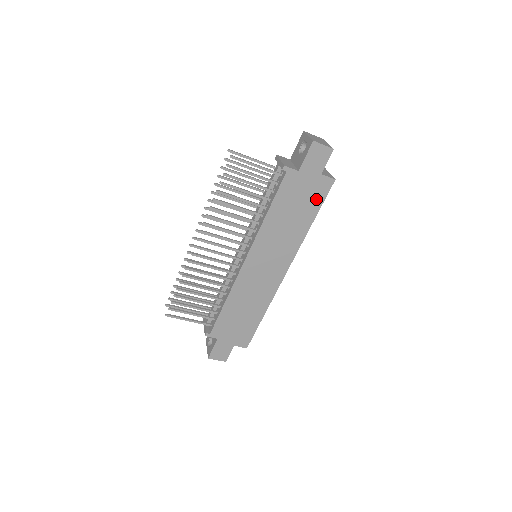
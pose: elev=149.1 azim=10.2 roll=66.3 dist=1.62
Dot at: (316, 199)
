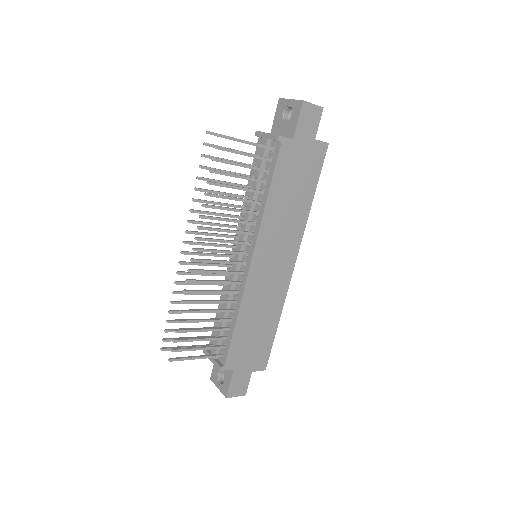
Dot at: (313, 170)
